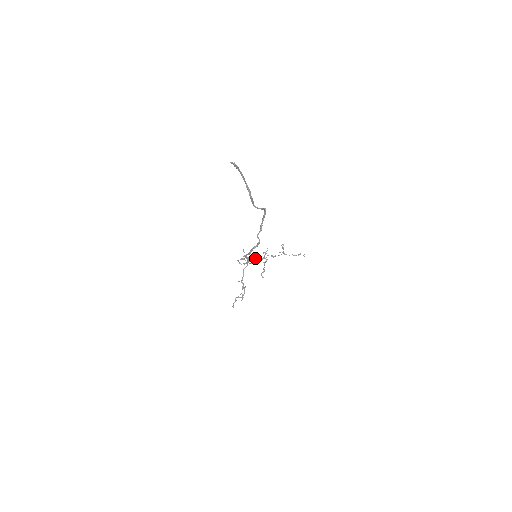
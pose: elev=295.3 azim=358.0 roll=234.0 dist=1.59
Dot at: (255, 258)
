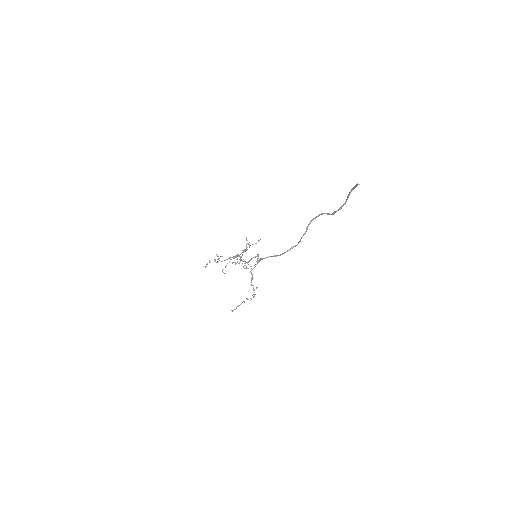
Dot at: occluded
